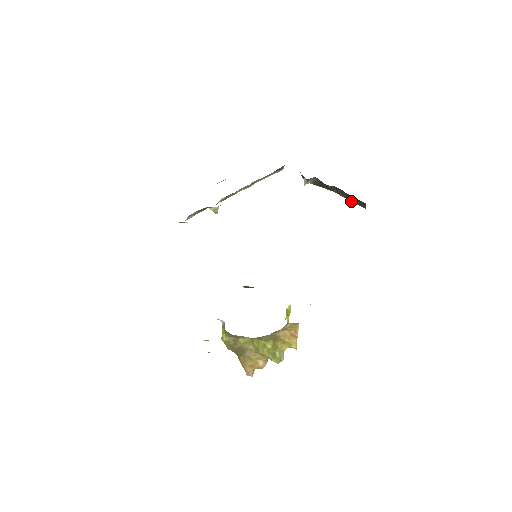
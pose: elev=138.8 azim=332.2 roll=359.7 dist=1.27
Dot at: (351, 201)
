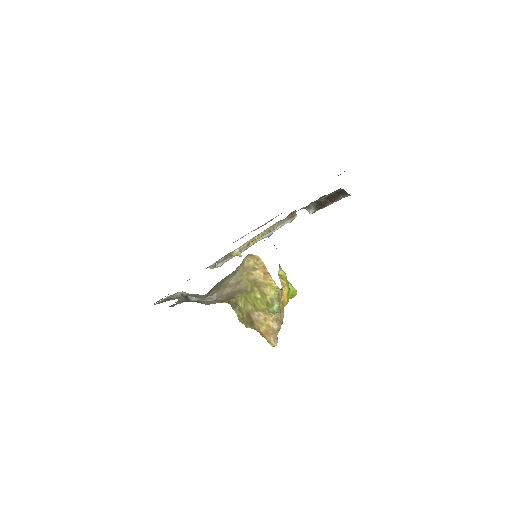
Dot at: occluded
